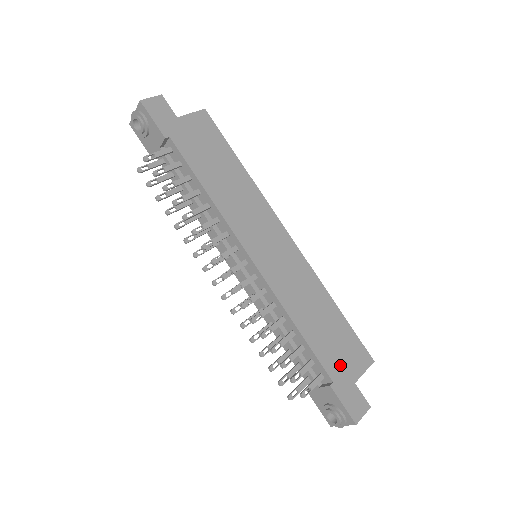
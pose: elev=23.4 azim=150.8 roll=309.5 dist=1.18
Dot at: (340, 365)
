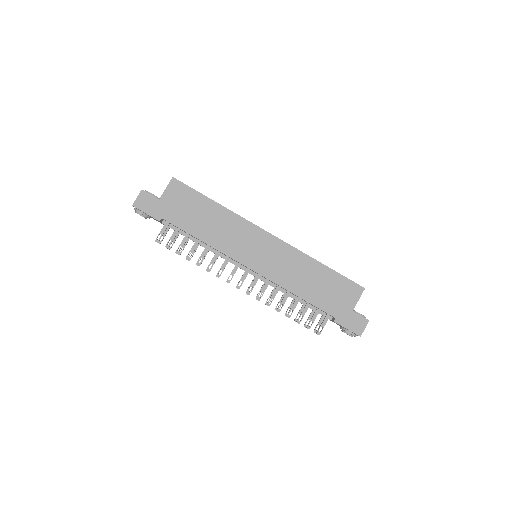
Dot at: (338, 305)
